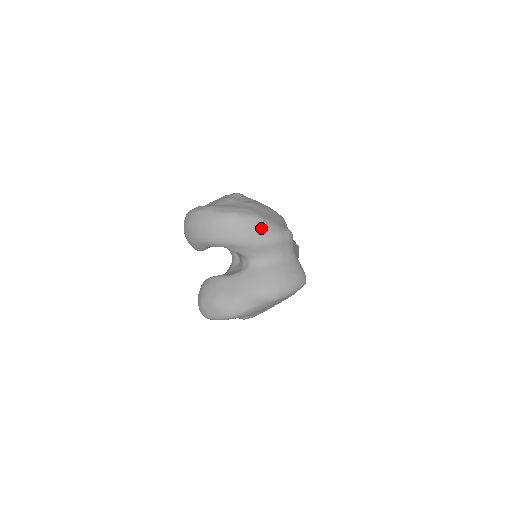
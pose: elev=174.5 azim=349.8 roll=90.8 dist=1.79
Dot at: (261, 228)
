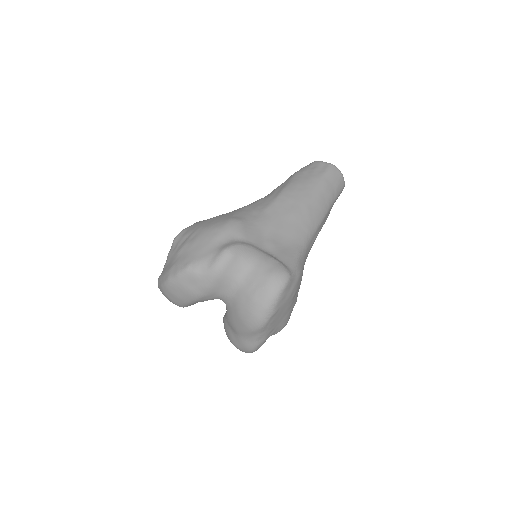
Dot at: (193, 278)
